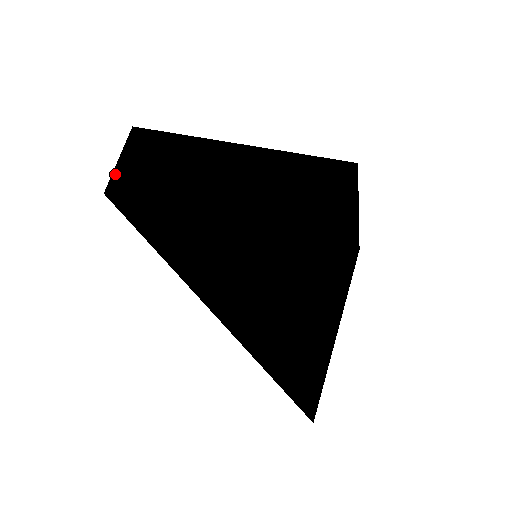
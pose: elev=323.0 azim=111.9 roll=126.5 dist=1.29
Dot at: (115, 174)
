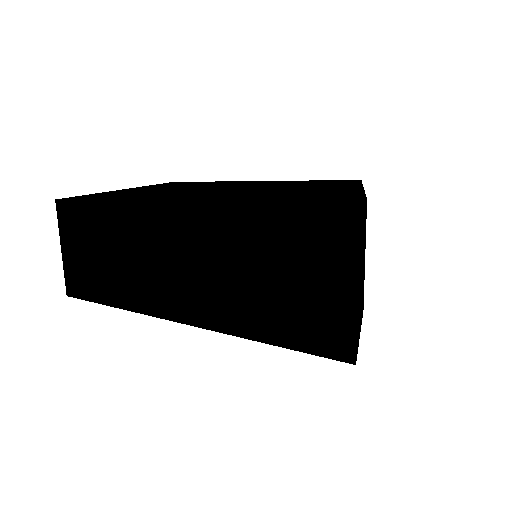
Dot at: (67, 269)
